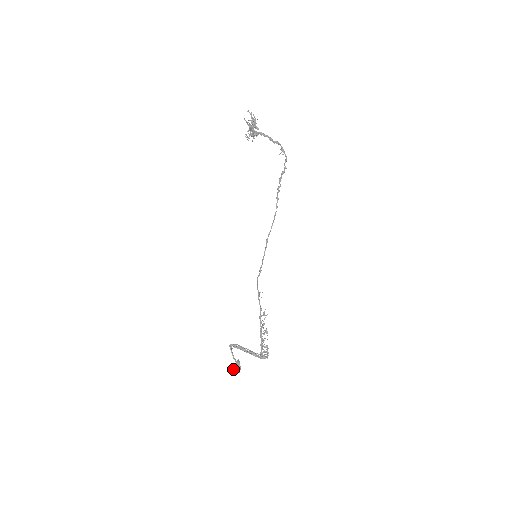
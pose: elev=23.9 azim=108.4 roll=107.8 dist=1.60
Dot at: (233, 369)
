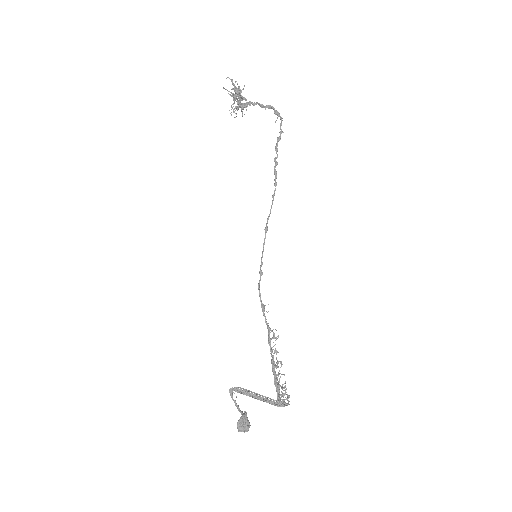
Dot at: (237, 426)
